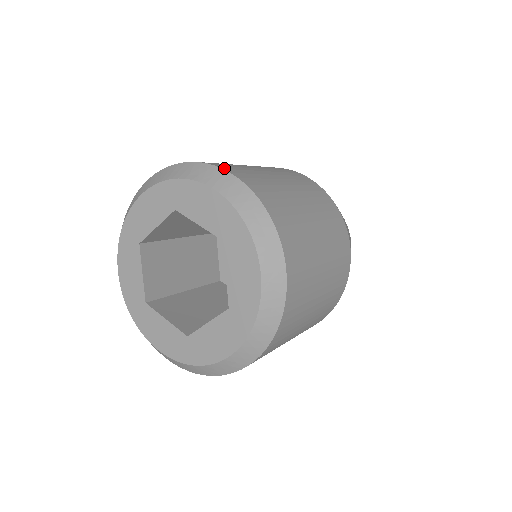
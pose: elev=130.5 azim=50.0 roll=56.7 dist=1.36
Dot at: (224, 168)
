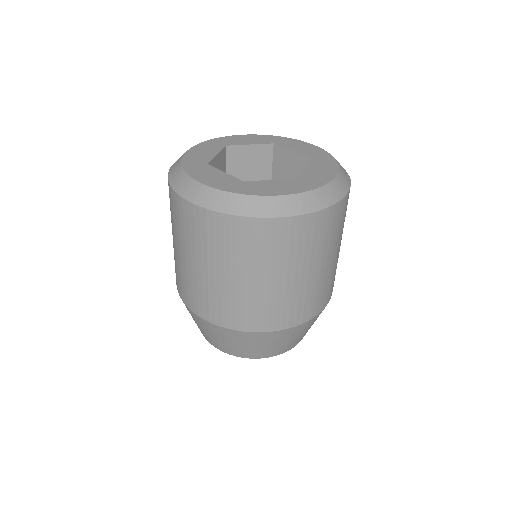
Dot at: occluded
